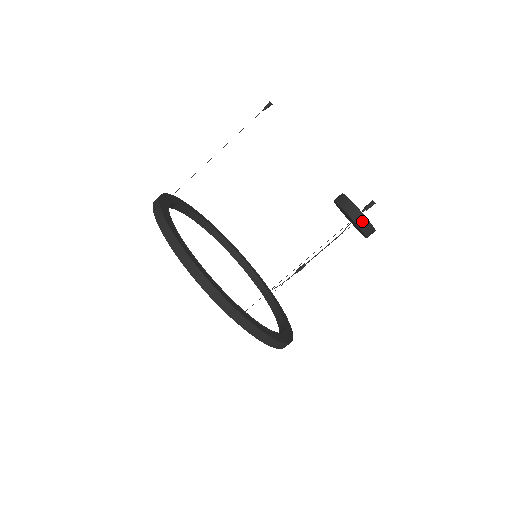
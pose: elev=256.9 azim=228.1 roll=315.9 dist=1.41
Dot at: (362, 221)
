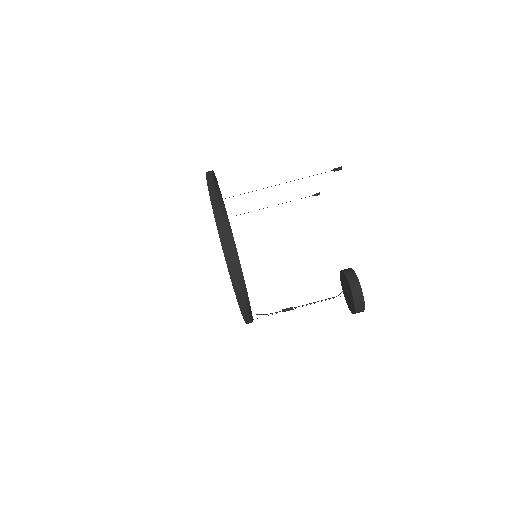
Dot at: (353, 278)
